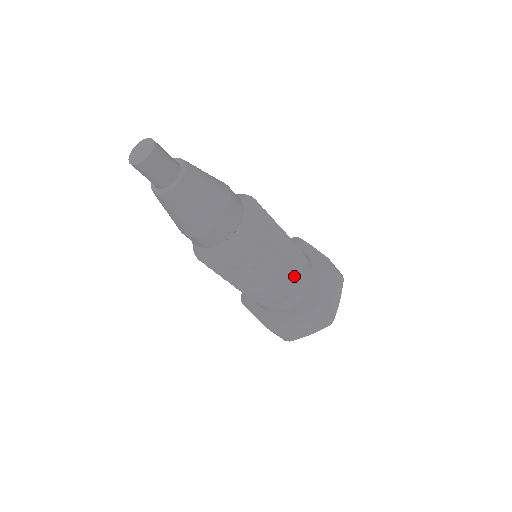
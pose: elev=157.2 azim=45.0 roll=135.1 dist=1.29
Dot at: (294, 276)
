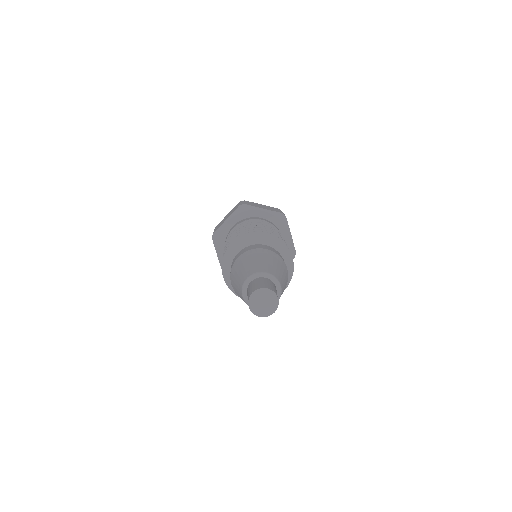
Dot at: occluded
